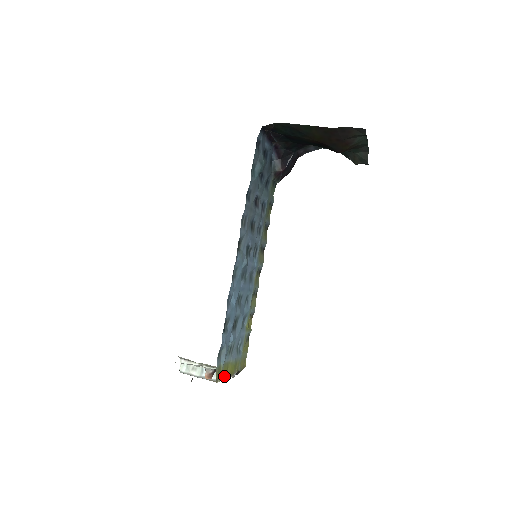
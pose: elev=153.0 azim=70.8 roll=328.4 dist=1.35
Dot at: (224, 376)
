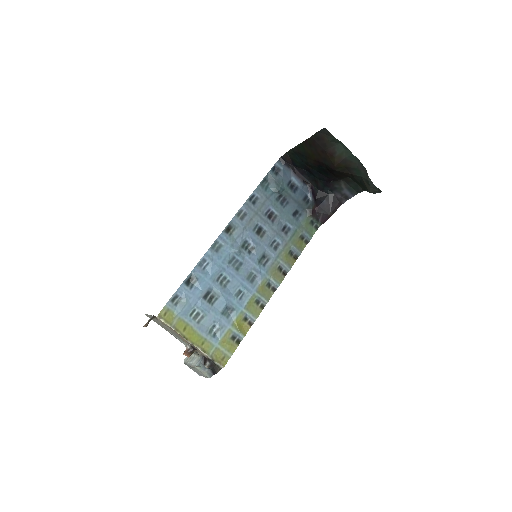
Dot at: (177, 329)
